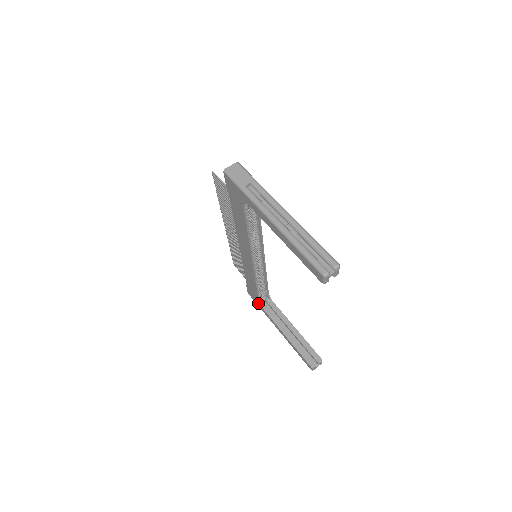
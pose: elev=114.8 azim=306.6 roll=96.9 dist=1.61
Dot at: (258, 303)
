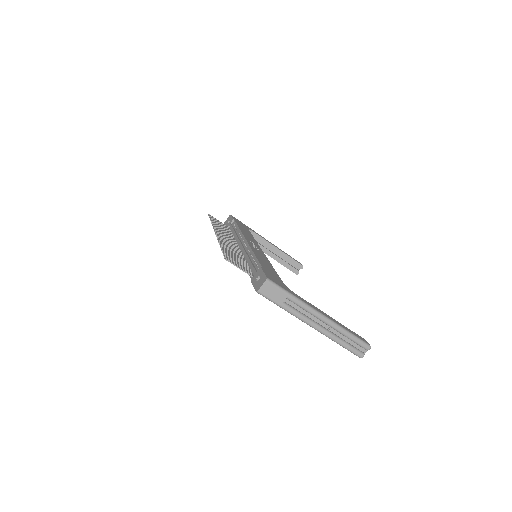
Dot at: occluded
